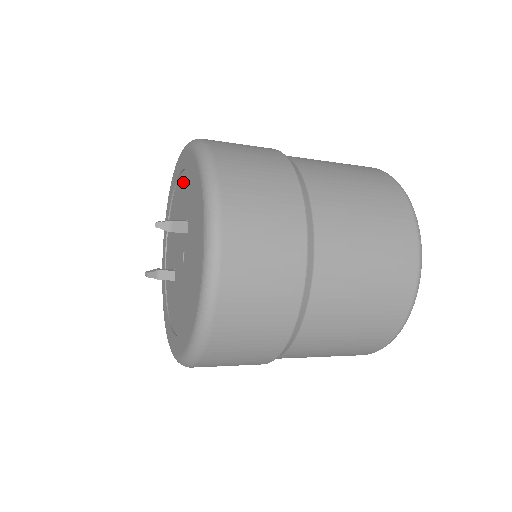
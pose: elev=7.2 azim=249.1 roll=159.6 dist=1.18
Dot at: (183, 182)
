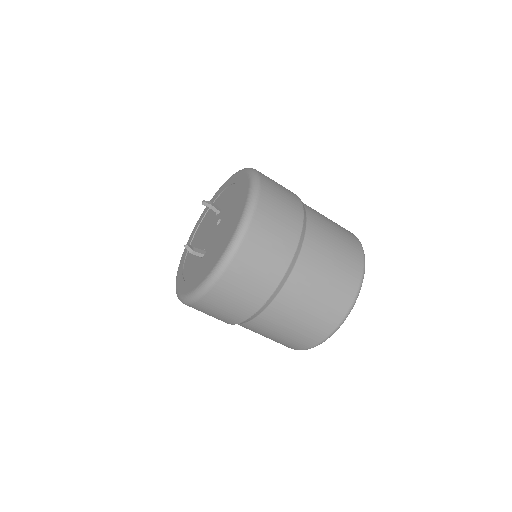
Dot at: (206, 217)
